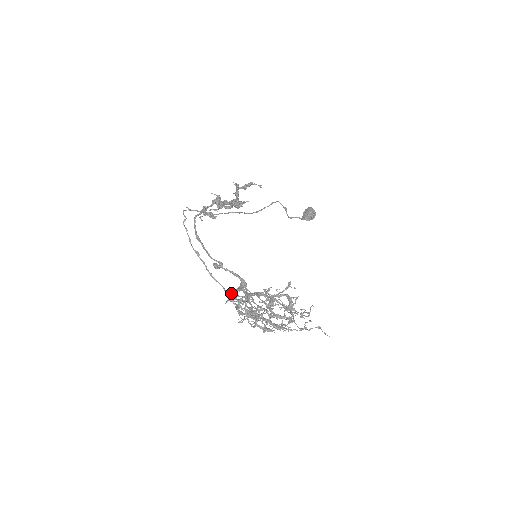
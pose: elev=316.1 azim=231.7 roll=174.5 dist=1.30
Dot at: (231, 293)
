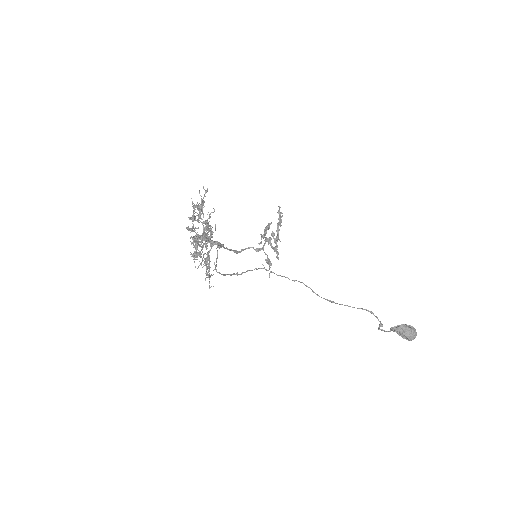
Dot at: occluded
